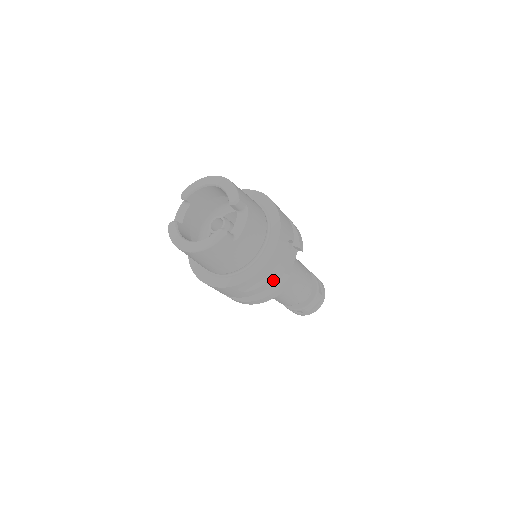
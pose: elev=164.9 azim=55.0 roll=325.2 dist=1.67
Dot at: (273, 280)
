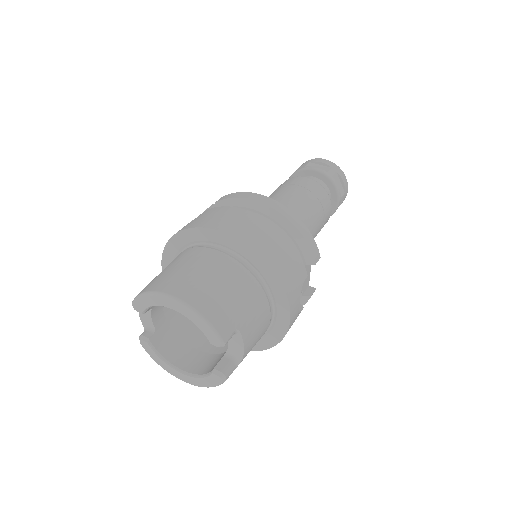
Dot at: occluded
